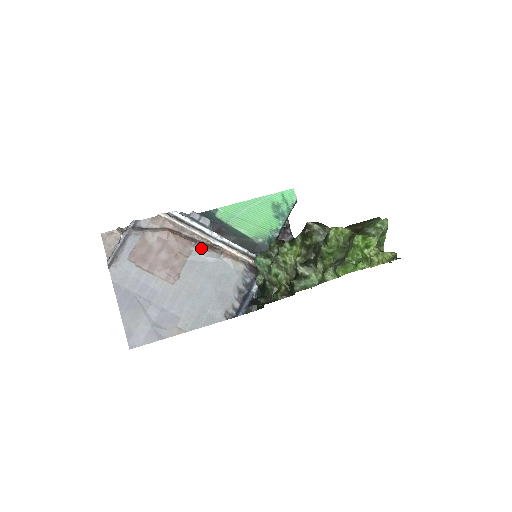
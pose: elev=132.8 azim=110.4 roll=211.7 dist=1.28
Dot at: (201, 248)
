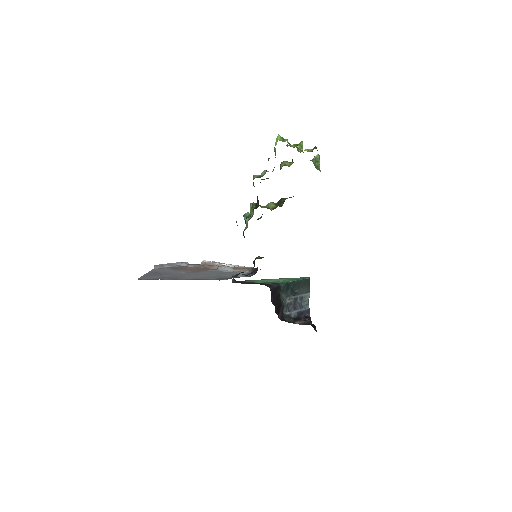
Dot at: (221, 267)
